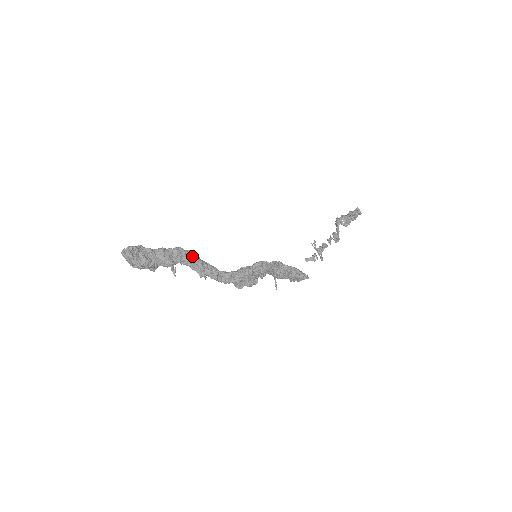
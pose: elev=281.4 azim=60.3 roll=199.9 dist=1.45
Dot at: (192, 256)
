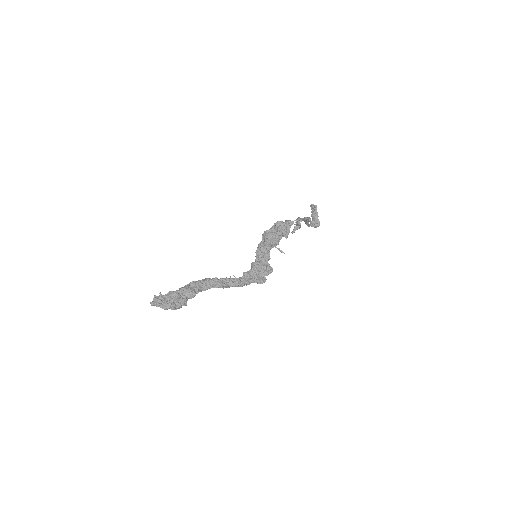
Dot at: (206, 279)
